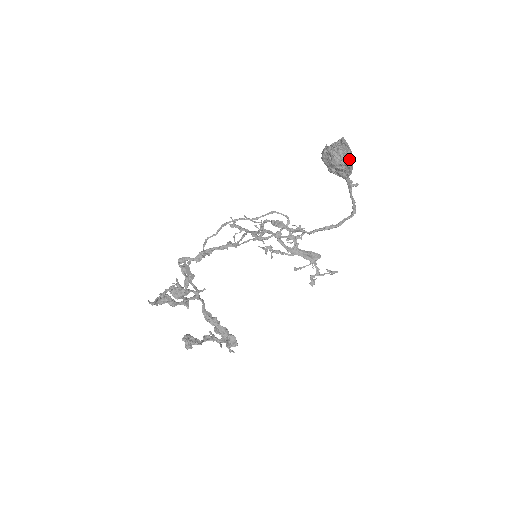
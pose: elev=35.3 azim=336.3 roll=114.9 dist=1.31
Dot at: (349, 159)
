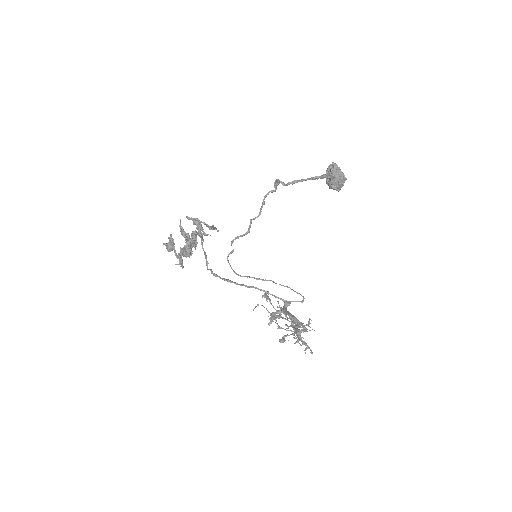
Dot at: (337, 165)
